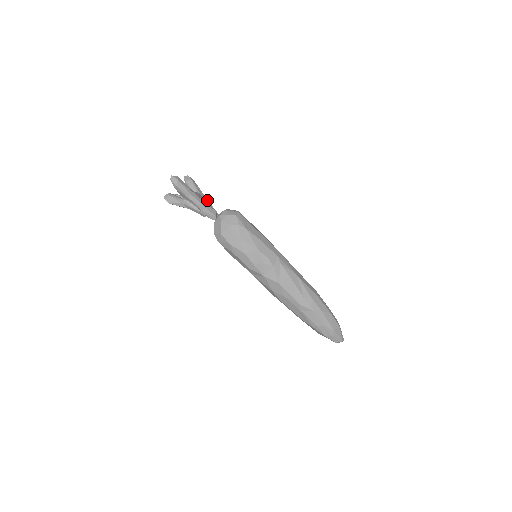
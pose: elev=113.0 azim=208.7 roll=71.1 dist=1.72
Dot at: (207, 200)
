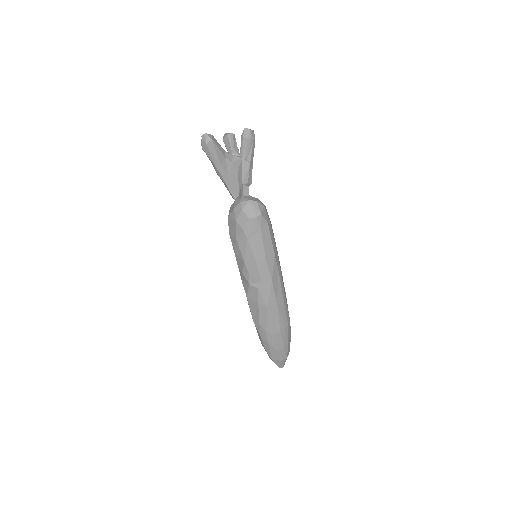
Dot at: (247, 173)
